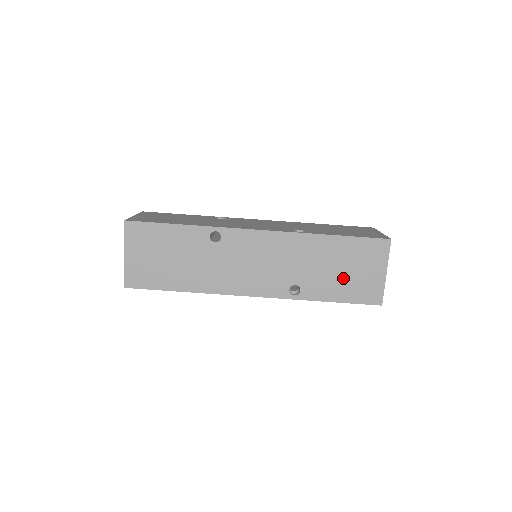
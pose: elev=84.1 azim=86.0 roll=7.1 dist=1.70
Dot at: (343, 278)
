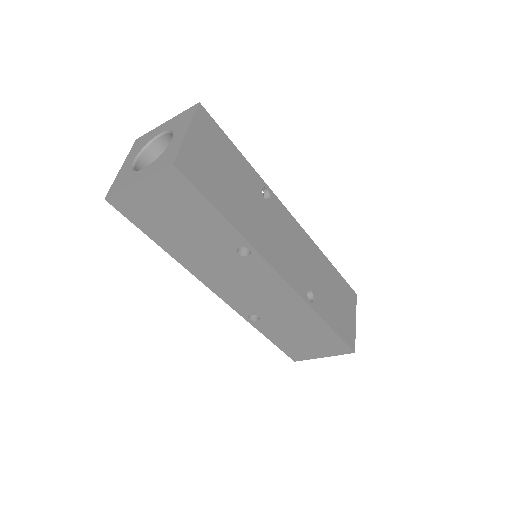
Dot at: (295, 339)
